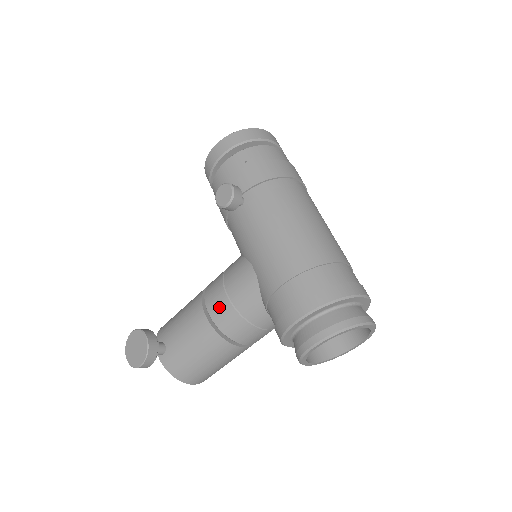
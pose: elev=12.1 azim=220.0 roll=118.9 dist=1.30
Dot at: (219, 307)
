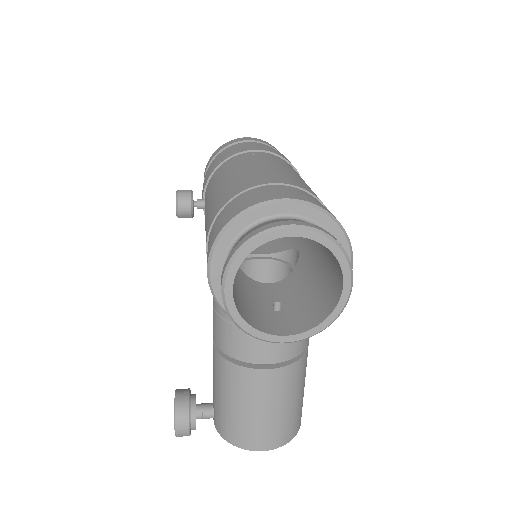
Dot at: (213, 325)
